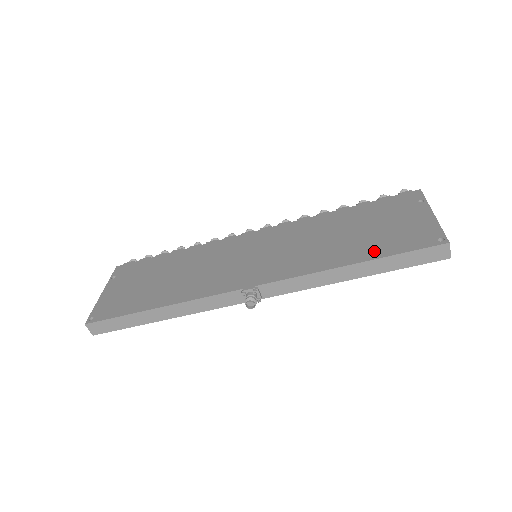
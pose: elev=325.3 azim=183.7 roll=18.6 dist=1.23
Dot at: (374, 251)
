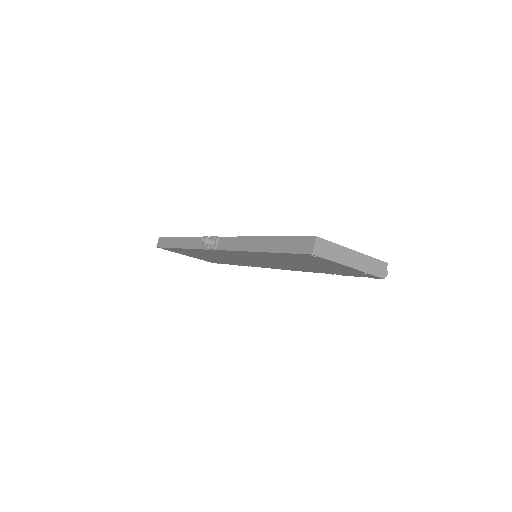
Dot at: occluded
